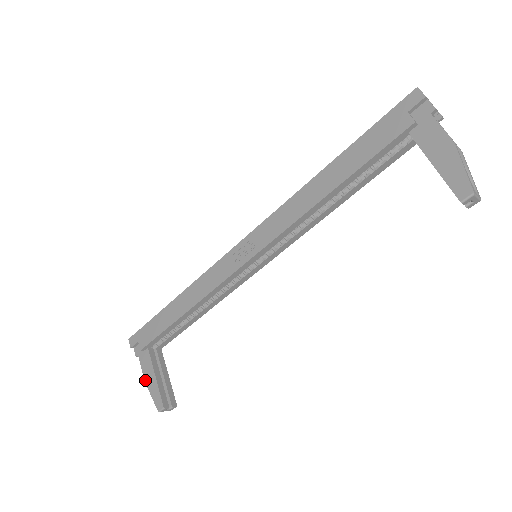
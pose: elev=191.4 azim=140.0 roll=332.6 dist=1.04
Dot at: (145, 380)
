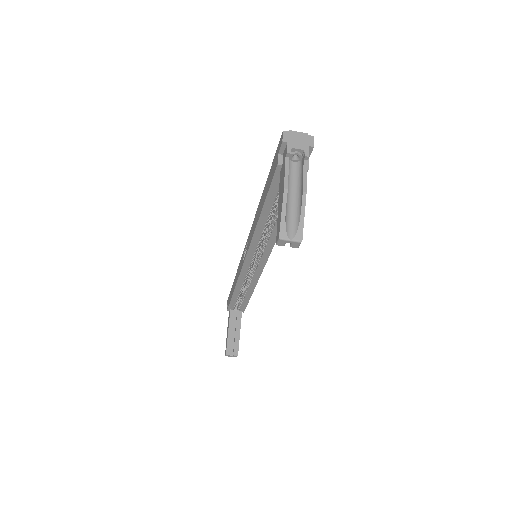
Dot at: occluded
